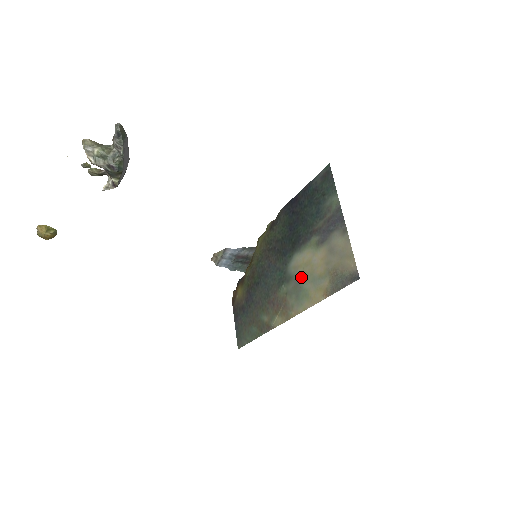
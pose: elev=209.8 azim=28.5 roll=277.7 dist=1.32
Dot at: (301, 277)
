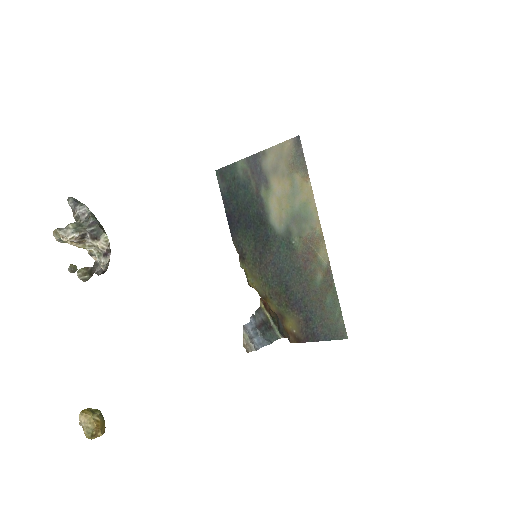
Dot at: (289, 213)
